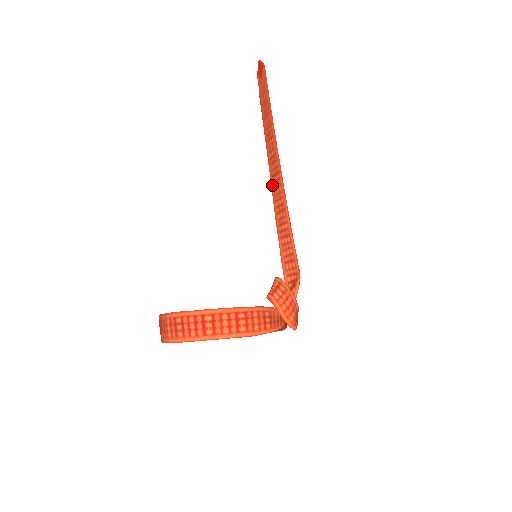
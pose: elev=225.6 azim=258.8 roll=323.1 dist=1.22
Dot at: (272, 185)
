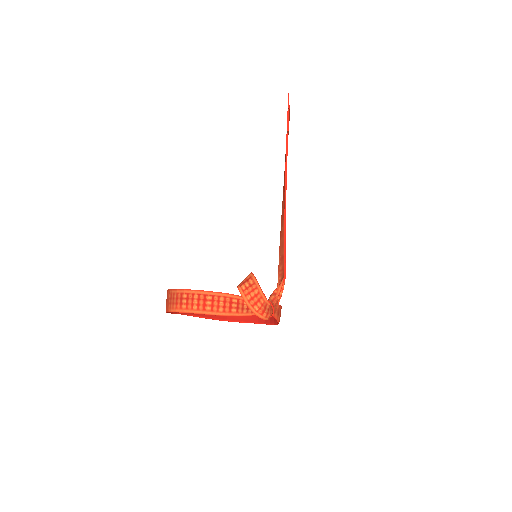
Dot at: occluded
